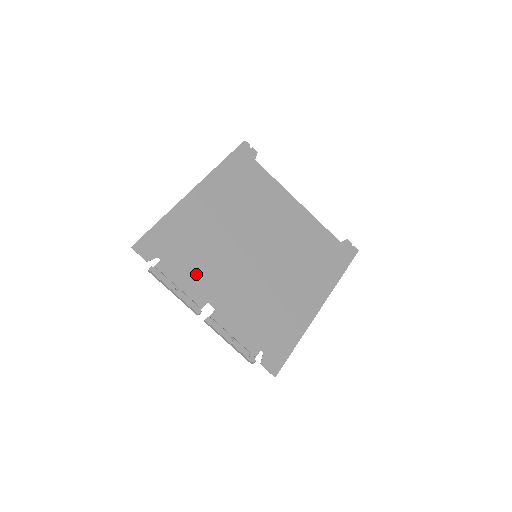
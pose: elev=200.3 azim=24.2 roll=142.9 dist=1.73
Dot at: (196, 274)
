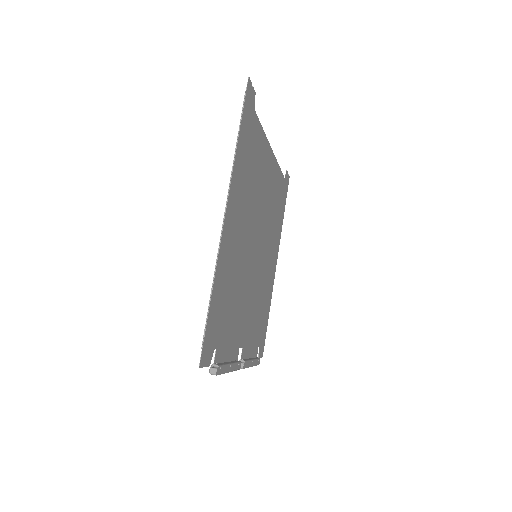
Dot at: (233, 329)
